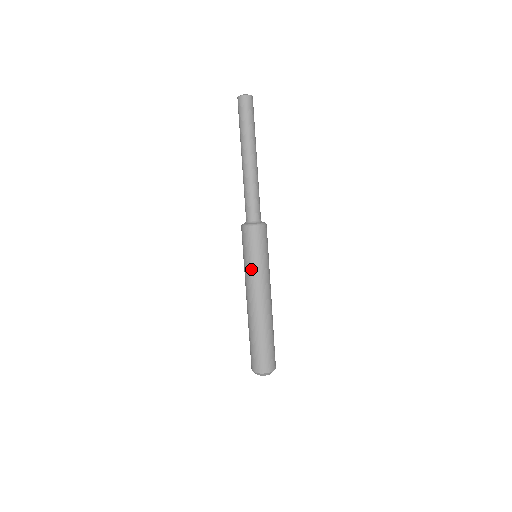
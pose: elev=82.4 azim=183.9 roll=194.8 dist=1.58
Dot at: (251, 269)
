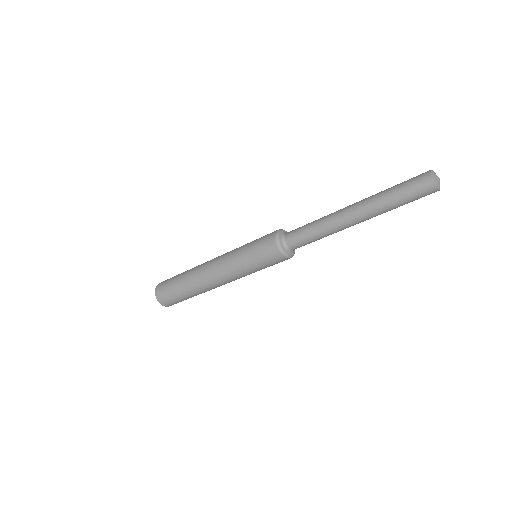
Dot at: (242, 269)
